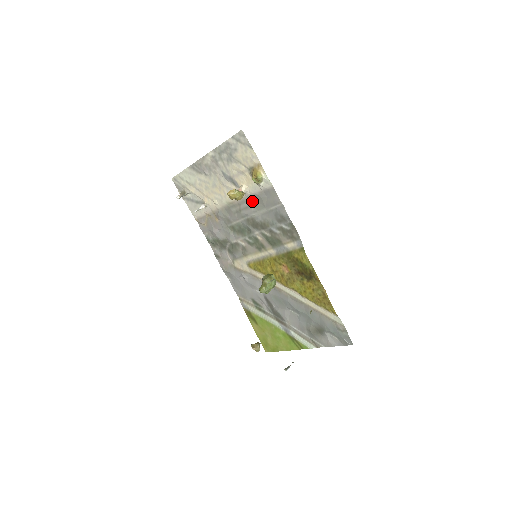
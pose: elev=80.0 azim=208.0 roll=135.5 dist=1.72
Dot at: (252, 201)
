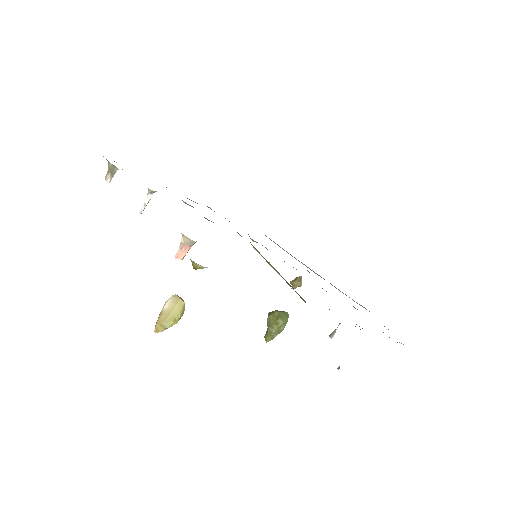
Dot at: occluded
